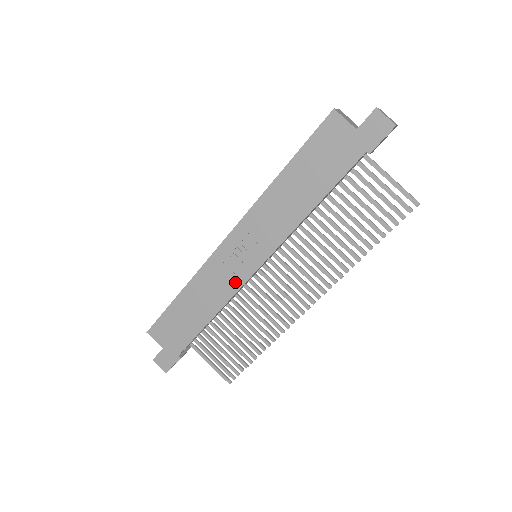
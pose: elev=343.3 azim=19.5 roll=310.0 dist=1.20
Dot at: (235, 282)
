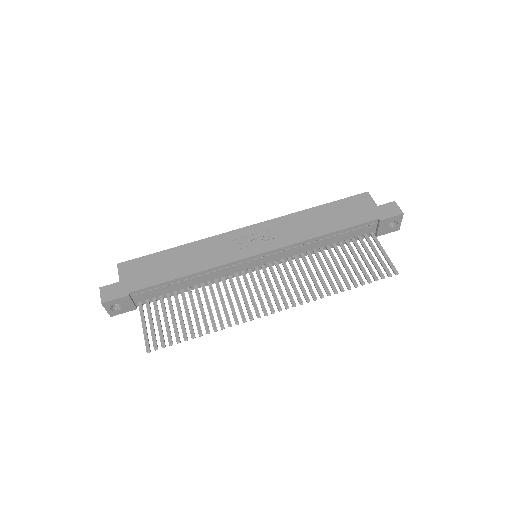
Dot at: (231, 256)
